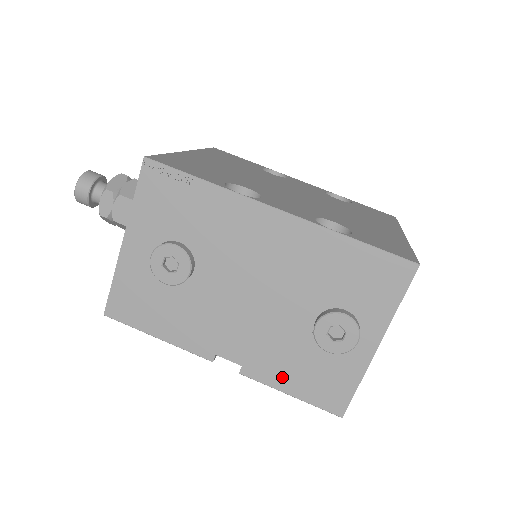
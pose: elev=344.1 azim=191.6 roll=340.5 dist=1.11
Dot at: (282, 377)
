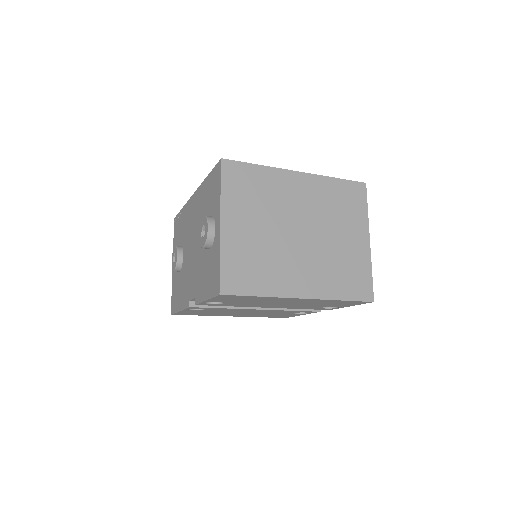
Dot at: (203, 289)
